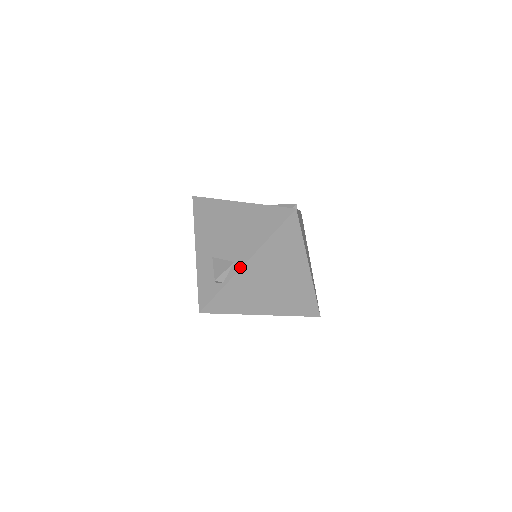
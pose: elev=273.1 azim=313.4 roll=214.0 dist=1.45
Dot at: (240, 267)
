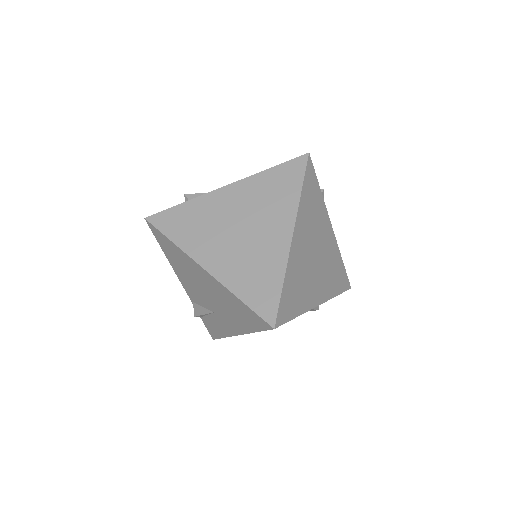
Dot at: (216, 189)
